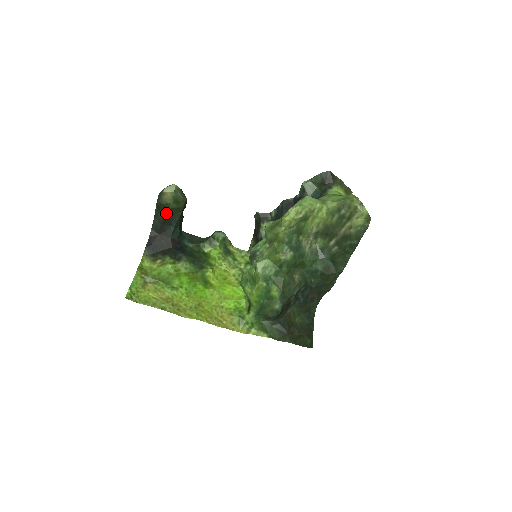
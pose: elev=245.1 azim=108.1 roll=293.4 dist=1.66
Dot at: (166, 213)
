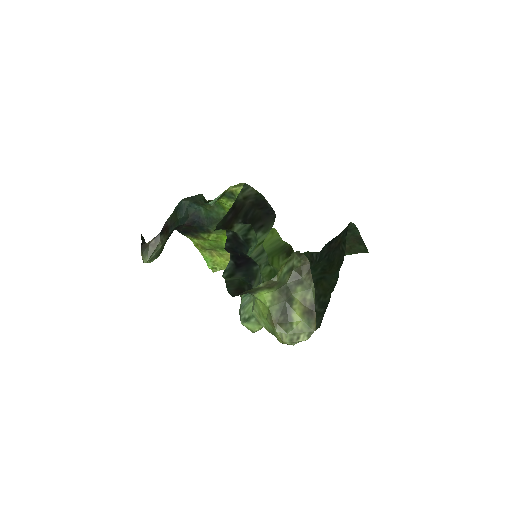
Dot at: occluded
